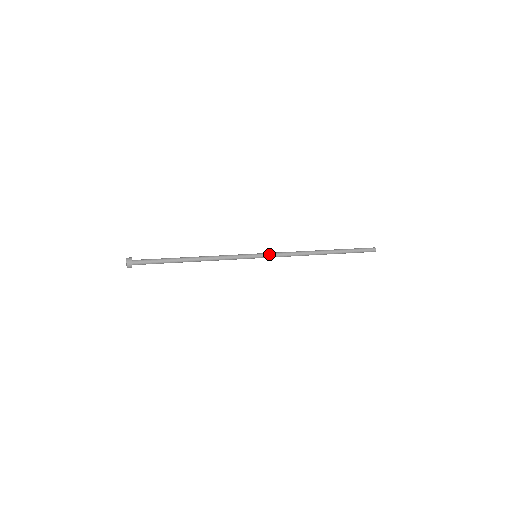
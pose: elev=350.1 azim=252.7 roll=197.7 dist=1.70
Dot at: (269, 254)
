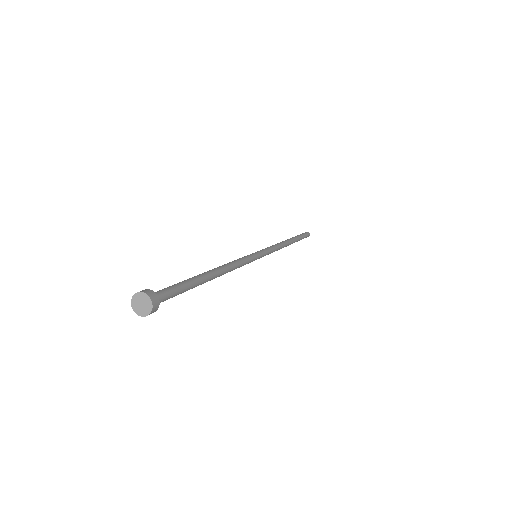
Dot at: (264, 249)
